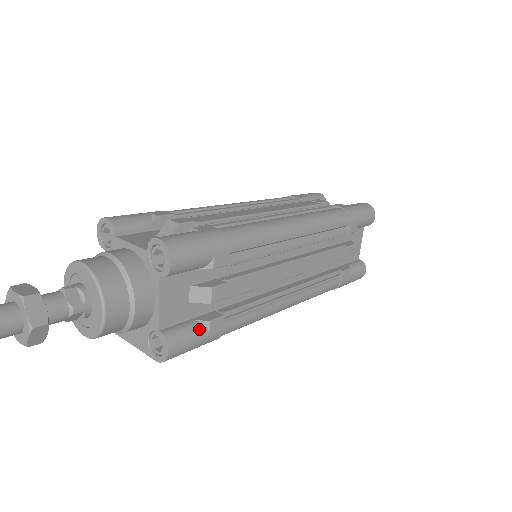
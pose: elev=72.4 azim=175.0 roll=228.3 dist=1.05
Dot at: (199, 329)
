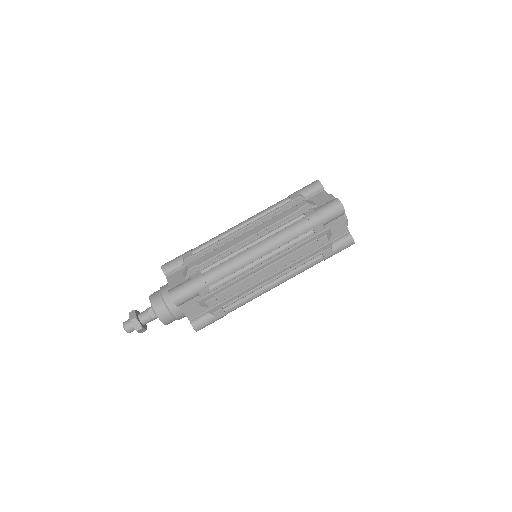
Dot at: (209, 317)
